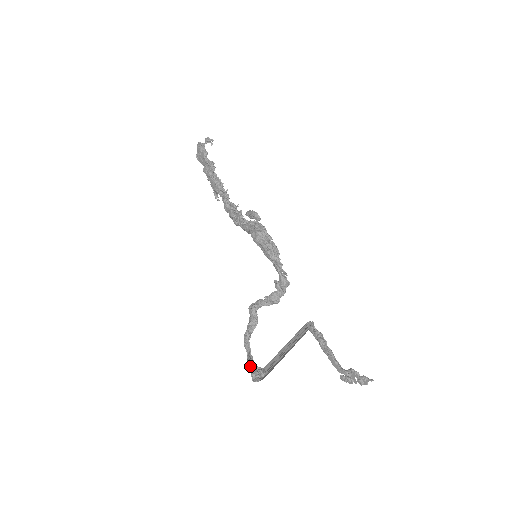
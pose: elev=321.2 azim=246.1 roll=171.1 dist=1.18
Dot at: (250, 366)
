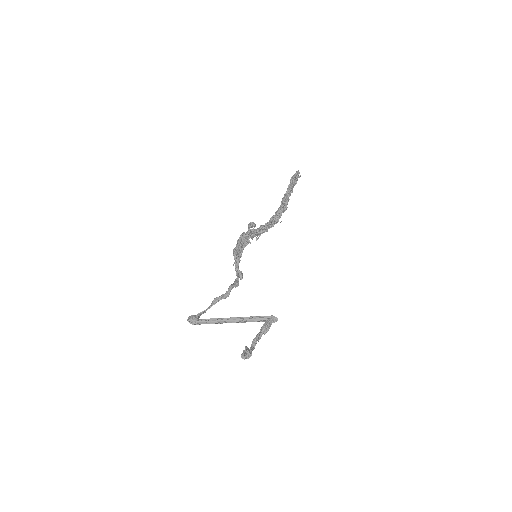
Dot at: (196, 315)
